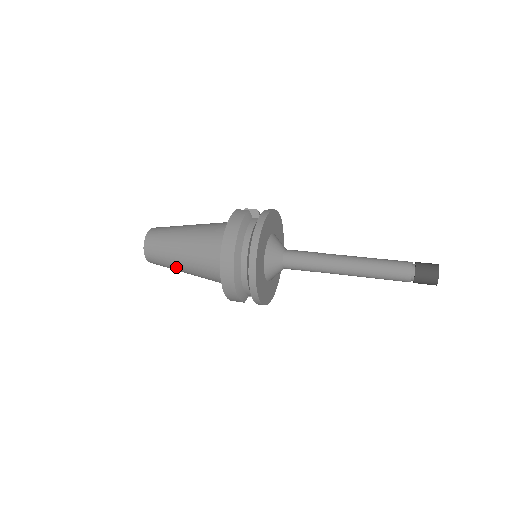
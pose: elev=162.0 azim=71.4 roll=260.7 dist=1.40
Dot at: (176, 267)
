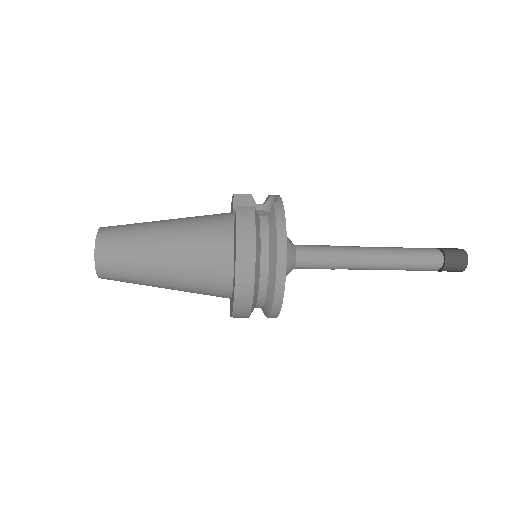
Dot at: (150, 285)
